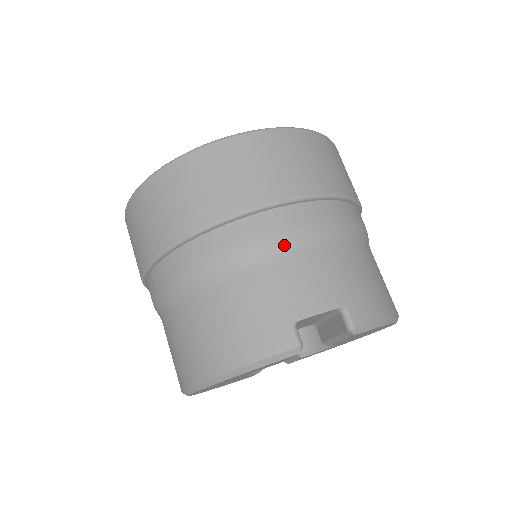
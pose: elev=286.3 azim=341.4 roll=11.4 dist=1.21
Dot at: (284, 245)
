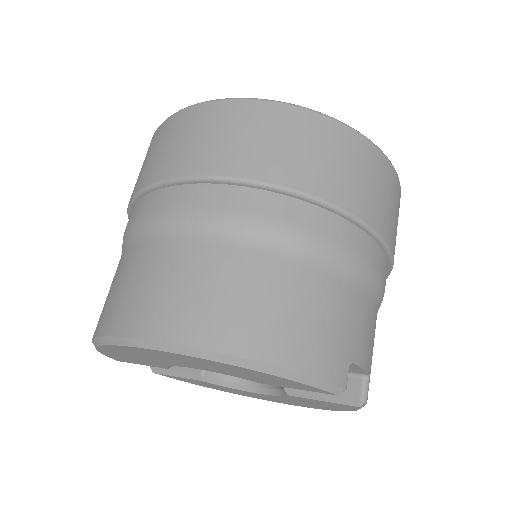
Dot at: (372, 285)
